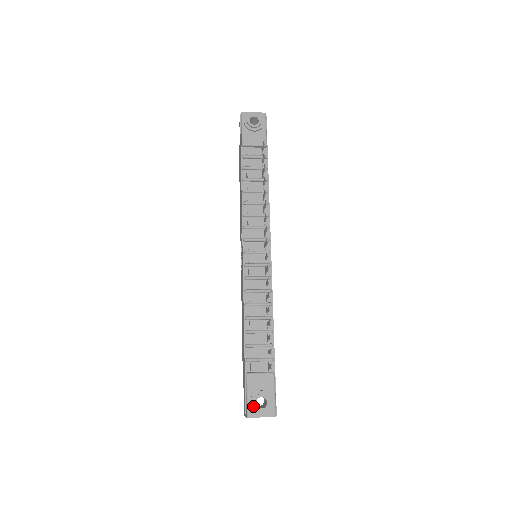
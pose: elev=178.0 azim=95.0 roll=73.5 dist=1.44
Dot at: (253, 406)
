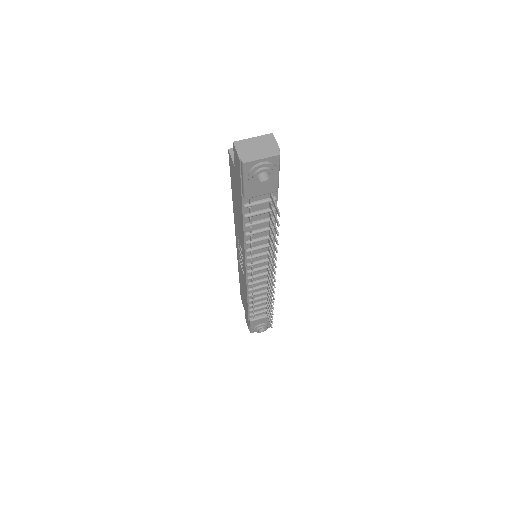
Dot at: (255, 331)
